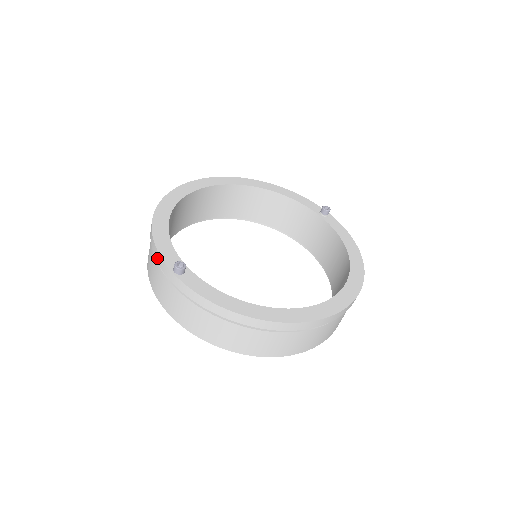
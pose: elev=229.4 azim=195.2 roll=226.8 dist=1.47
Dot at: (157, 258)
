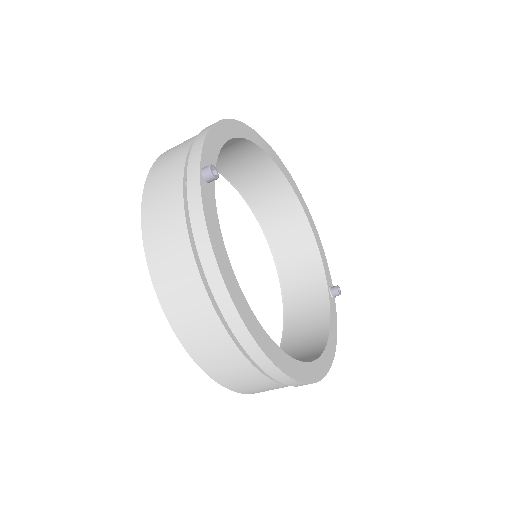
Dot at: (195, 146)
